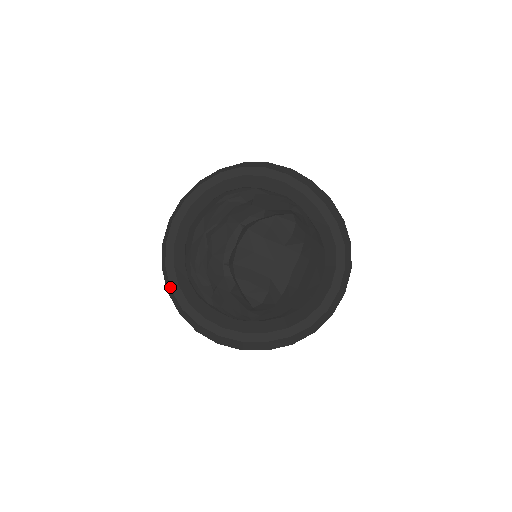
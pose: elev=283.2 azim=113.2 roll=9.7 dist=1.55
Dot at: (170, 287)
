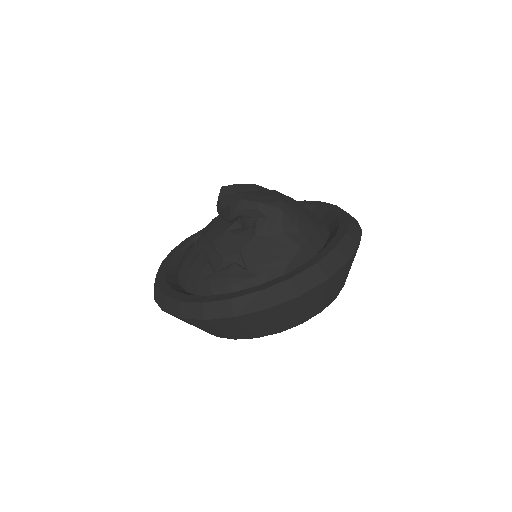
Dot at: (200, 303)
